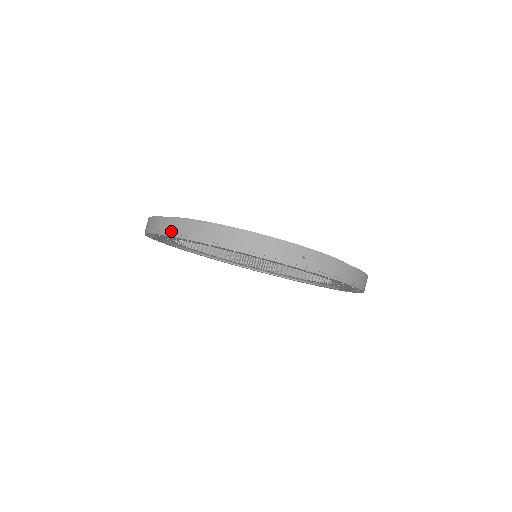
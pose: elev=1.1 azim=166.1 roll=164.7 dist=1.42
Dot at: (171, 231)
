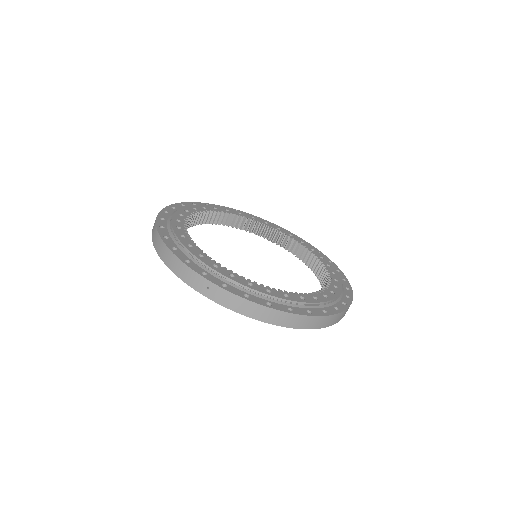
Dot at: occluded
